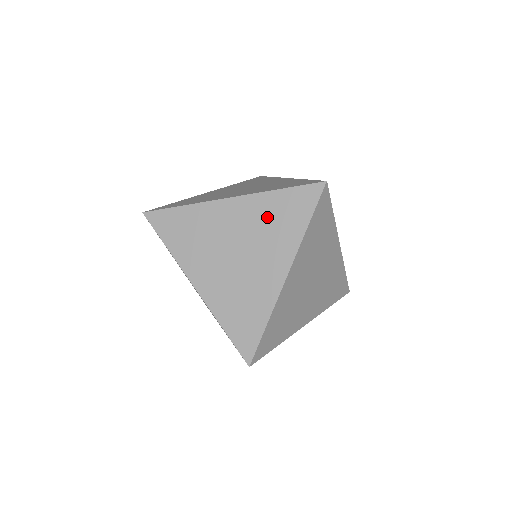
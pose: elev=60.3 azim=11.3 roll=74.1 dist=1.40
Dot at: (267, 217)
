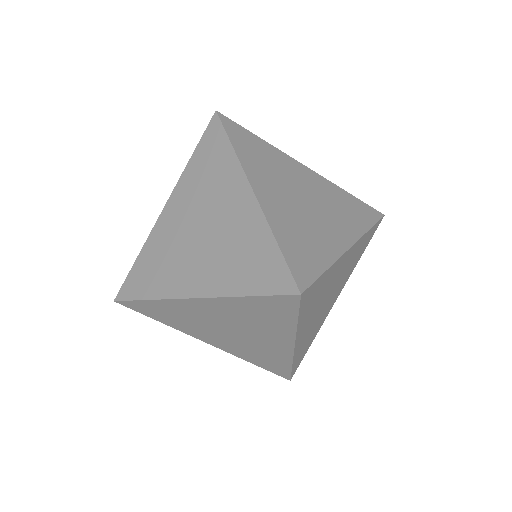
Dot at: (199, 181)
